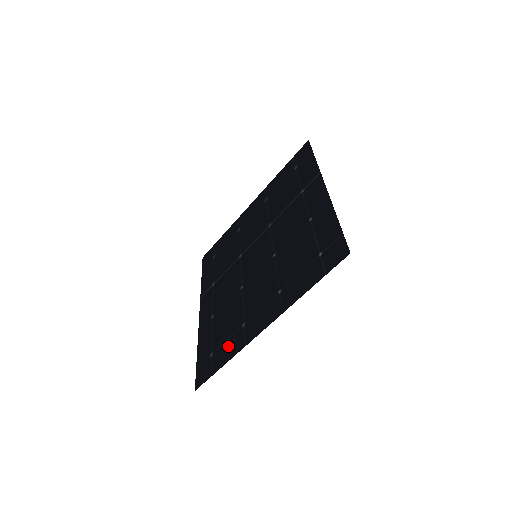
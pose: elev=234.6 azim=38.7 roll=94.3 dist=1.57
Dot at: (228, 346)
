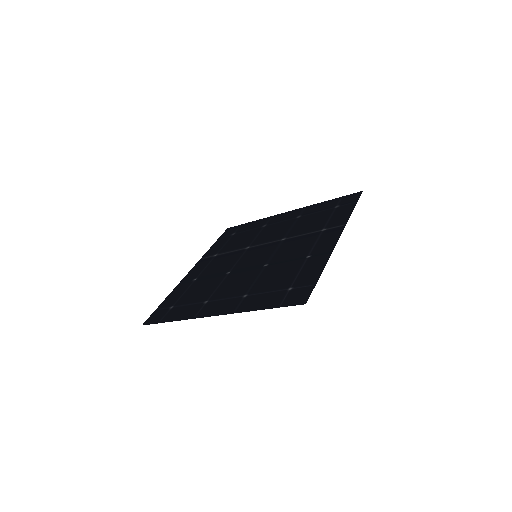
Dot at: (185, 310)
